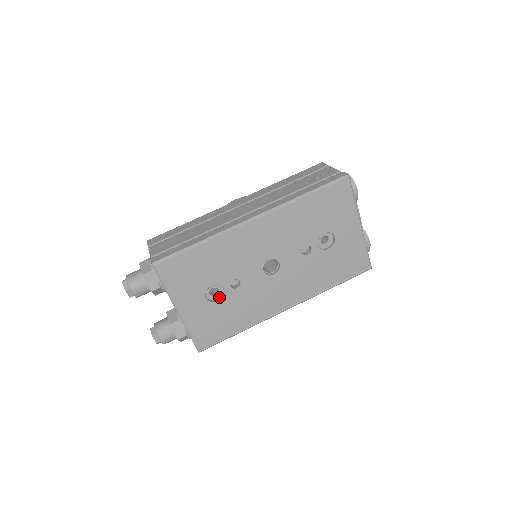
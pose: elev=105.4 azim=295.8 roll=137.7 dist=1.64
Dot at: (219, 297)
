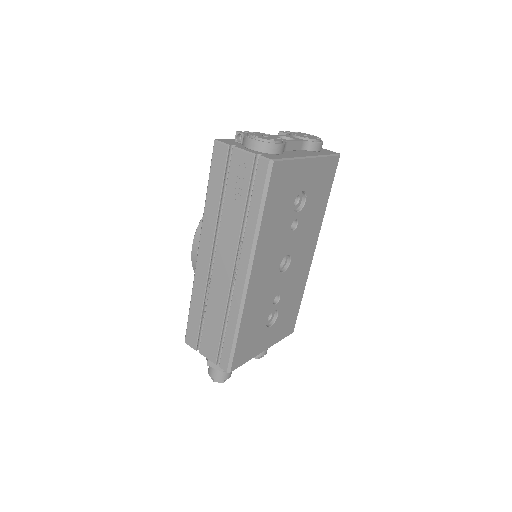
Dot at: (274, 313)
